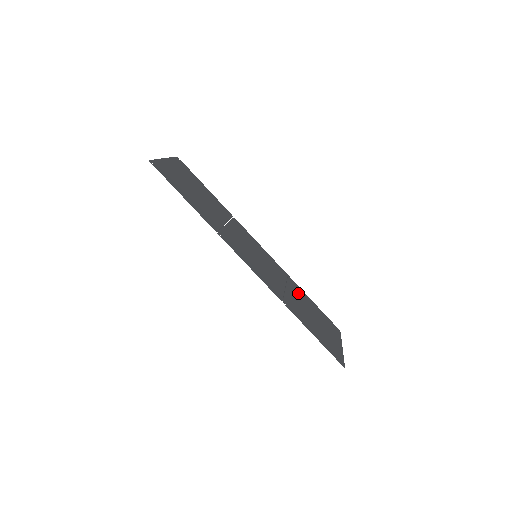
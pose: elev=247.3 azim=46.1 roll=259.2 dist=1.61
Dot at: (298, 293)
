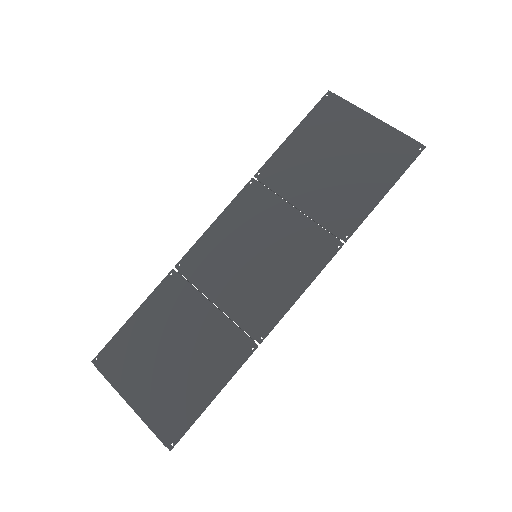
Dot at: (291, 174)
